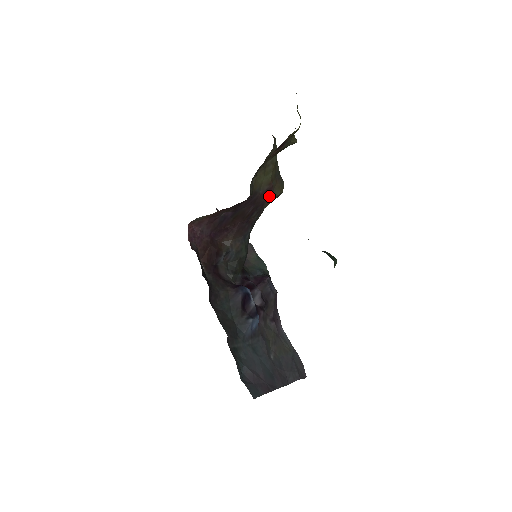
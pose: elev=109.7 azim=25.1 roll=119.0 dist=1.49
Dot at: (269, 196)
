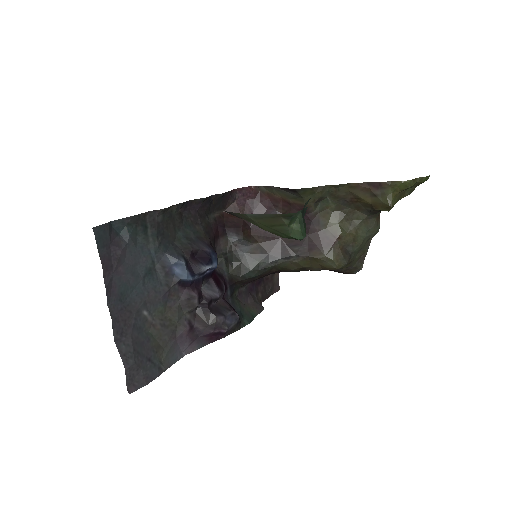
Dot at: (323, 247)
